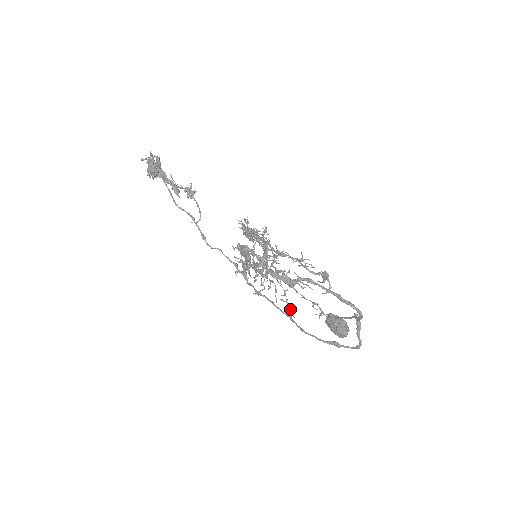
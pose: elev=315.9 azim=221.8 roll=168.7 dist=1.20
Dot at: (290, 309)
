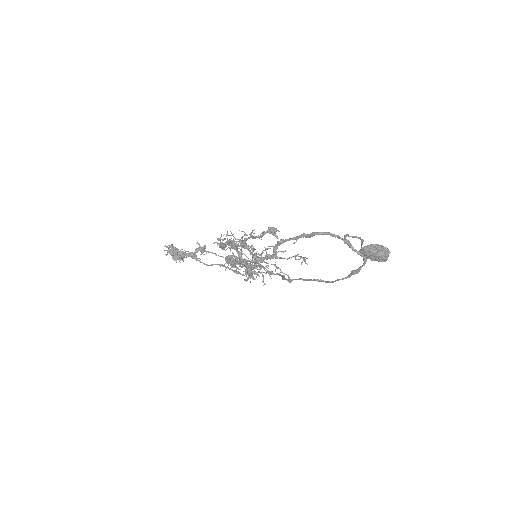
Dot at: (287, 275)
